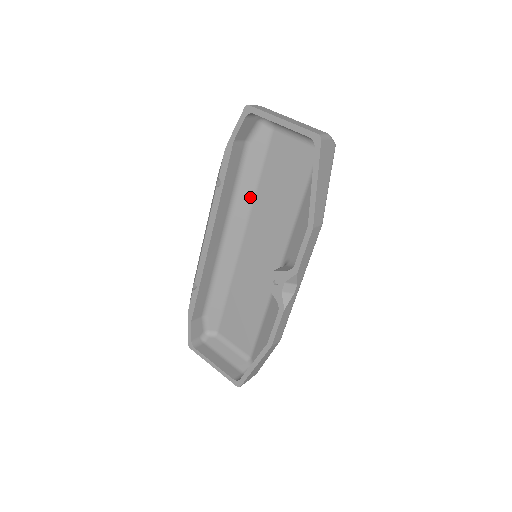
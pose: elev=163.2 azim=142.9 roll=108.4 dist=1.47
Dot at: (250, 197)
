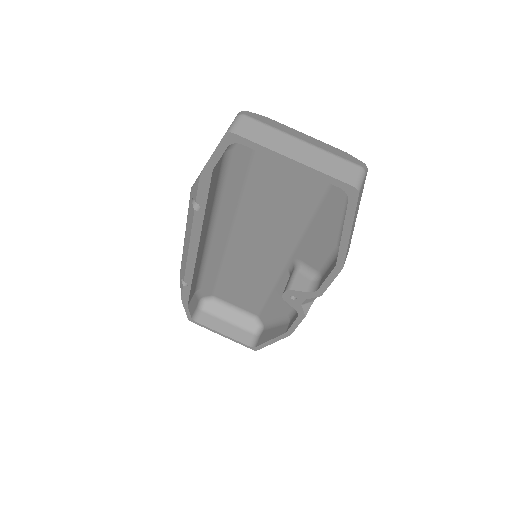
Dot at: (236, 199)
